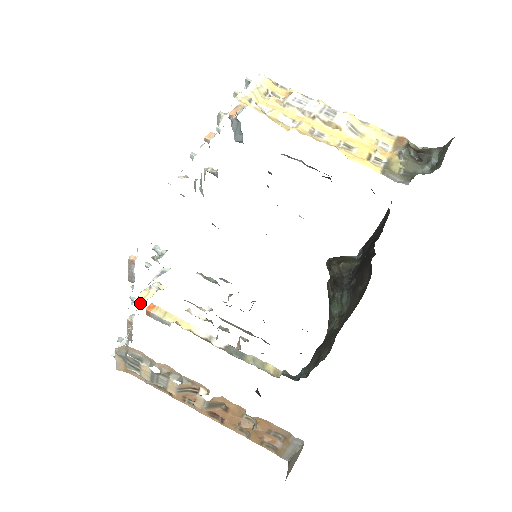
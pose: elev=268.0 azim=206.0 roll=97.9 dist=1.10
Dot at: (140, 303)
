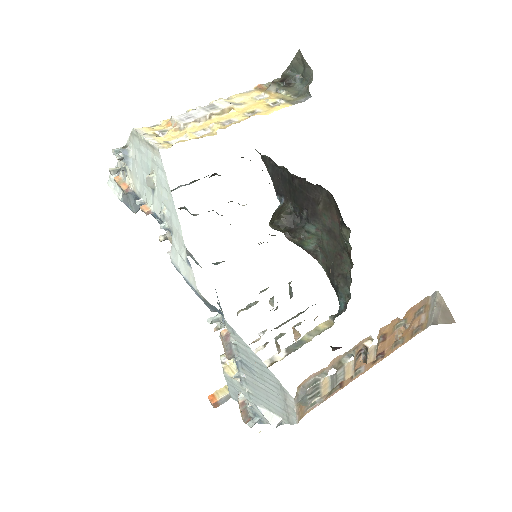
Dot at: occluded
